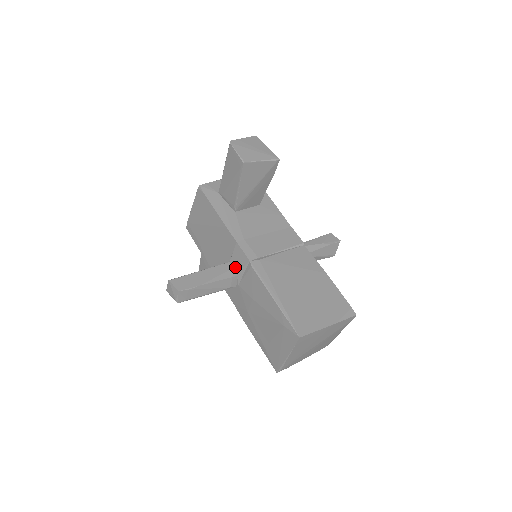
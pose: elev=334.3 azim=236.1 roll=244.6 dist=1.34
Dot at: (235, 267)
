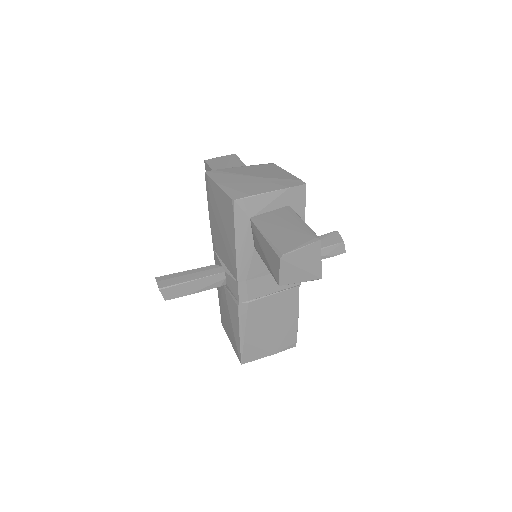
Dot at: (227, 281)
